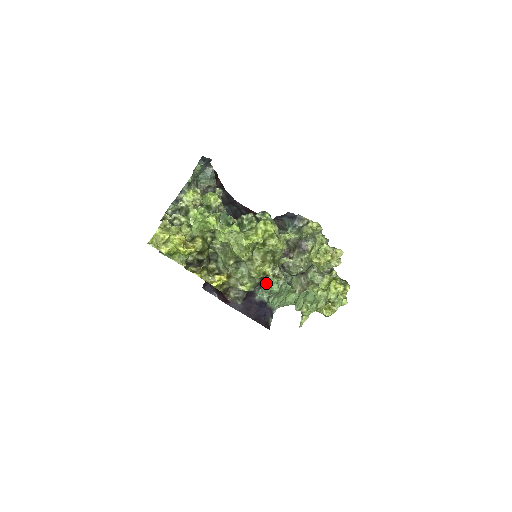
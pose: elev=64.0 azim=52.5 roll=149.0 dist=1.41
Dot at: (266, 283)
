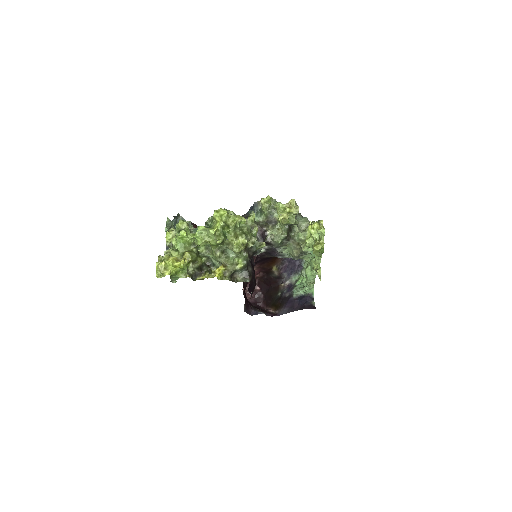
Dot at: (298, 284)
